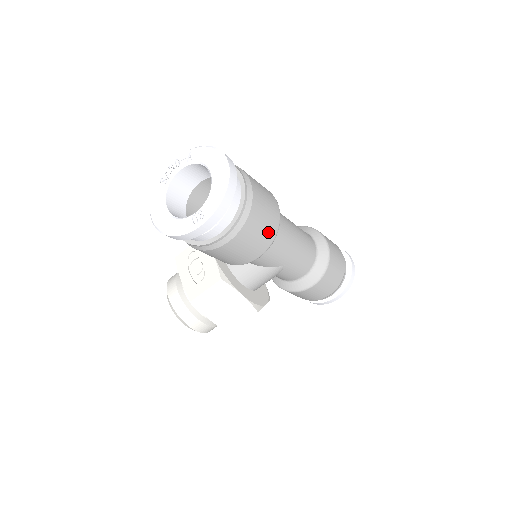
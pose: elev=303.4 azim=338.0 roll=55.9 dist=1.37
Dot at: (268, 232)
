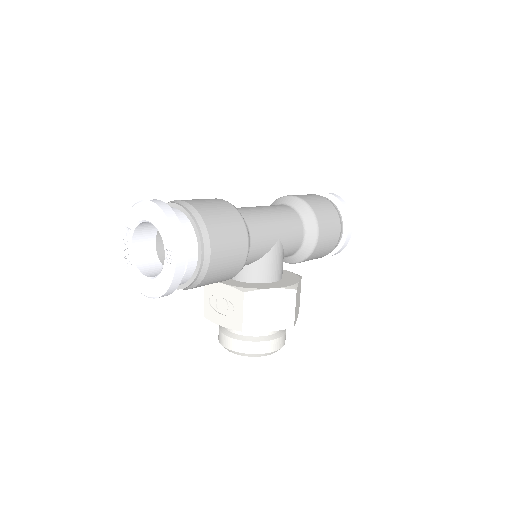
Dot at: (234, 222)
